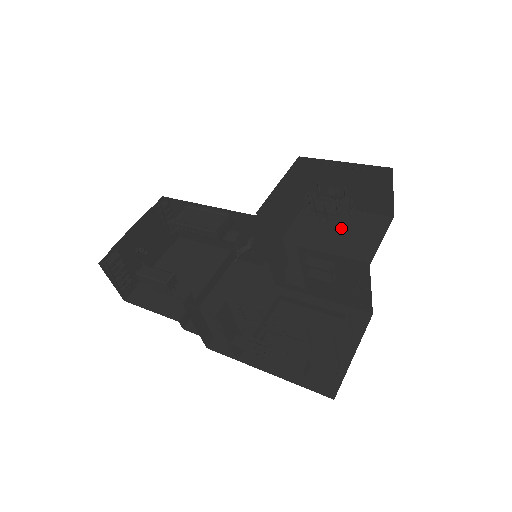
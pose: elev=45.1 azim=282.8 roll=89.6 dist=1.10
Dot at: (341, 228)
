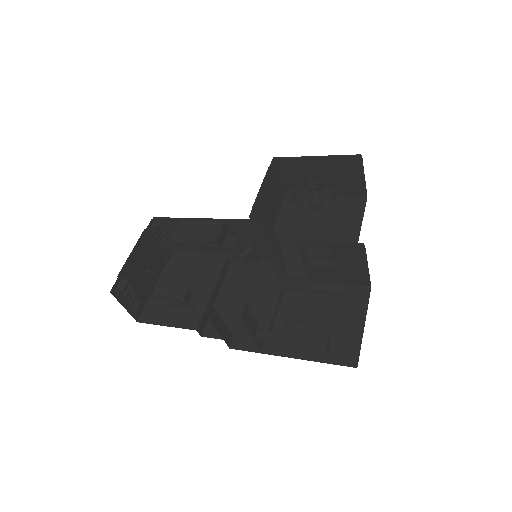
Dot at: (323, 216)
